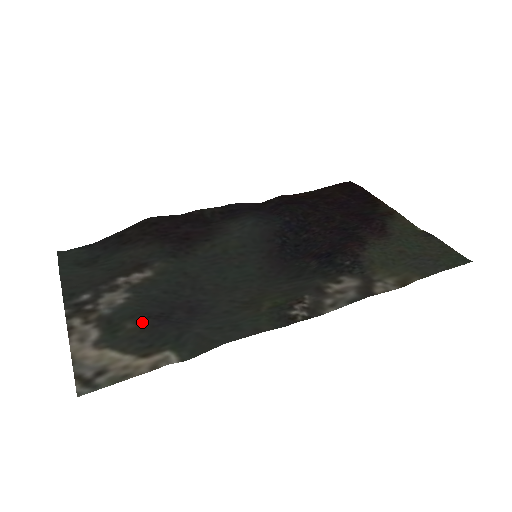
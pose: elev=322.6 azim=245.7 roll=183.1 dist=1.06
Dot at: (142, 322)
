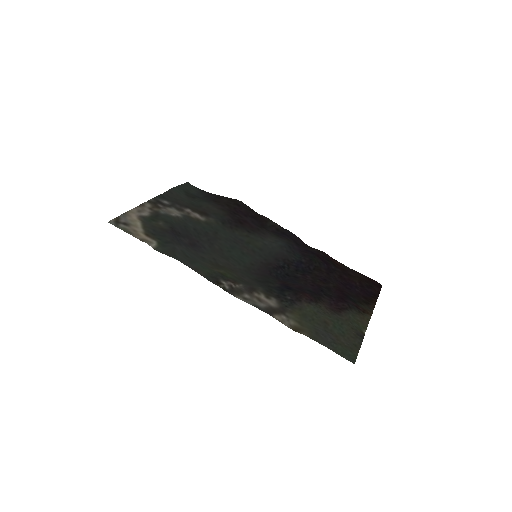
Dot at: (166, 226)
